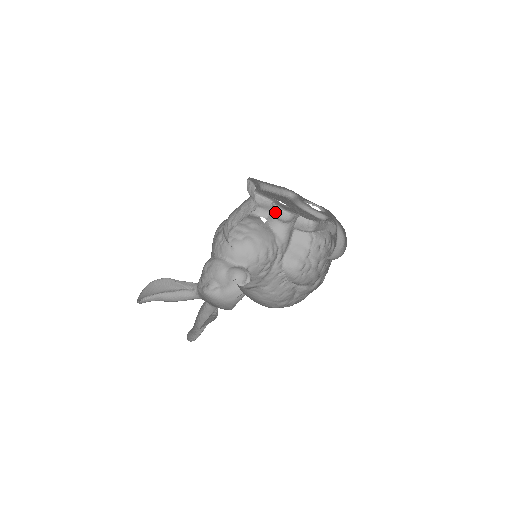
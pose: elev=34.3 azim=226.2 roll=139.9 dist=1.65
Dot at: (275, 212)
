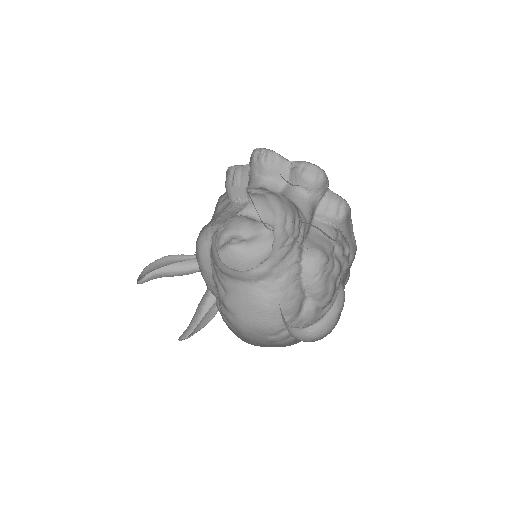
Dot at: (301, 171)
